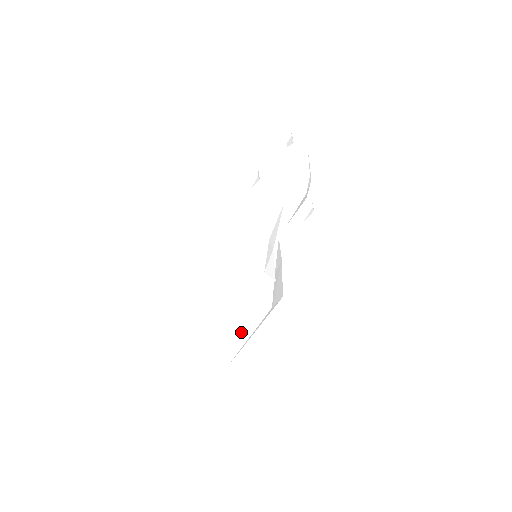
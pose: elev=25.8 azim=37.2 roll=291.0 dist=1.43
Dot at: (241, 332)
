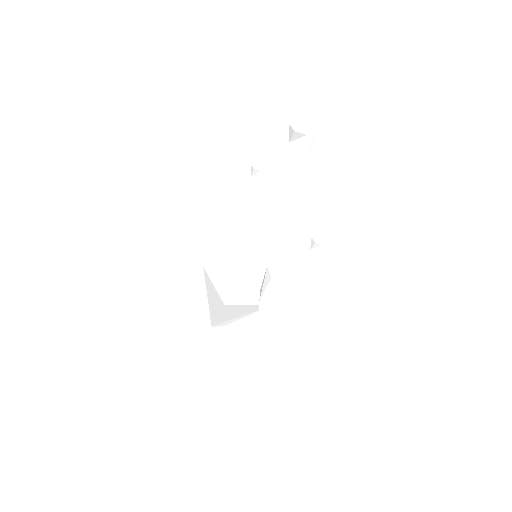
Dot at: (244, 315)
